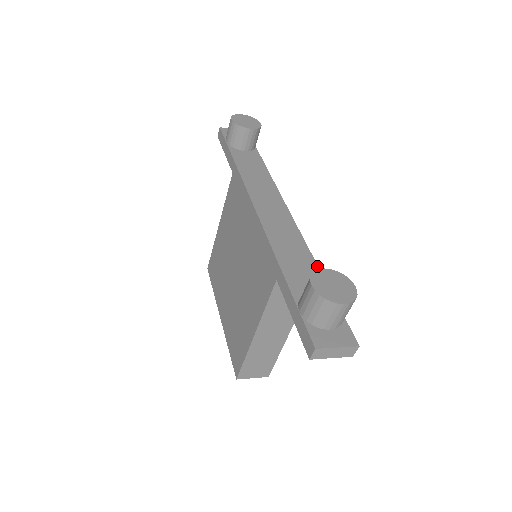
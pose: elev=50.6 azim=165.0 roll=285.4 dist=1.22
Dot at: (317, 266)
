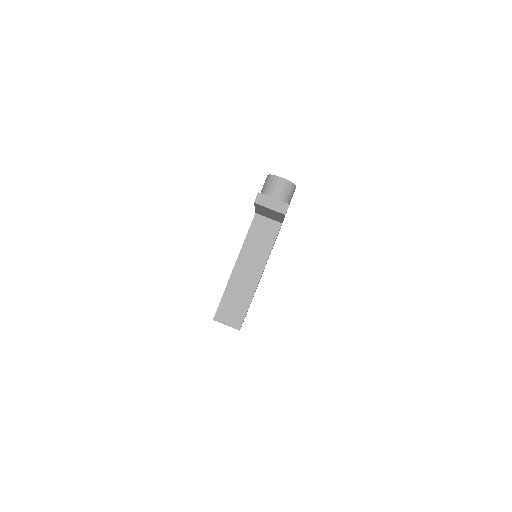
Dot at: occluded
